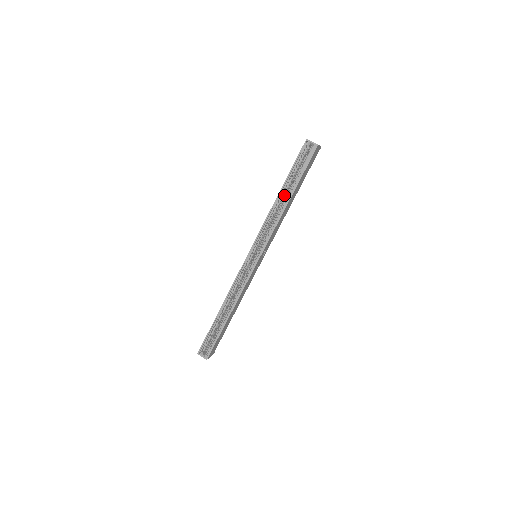
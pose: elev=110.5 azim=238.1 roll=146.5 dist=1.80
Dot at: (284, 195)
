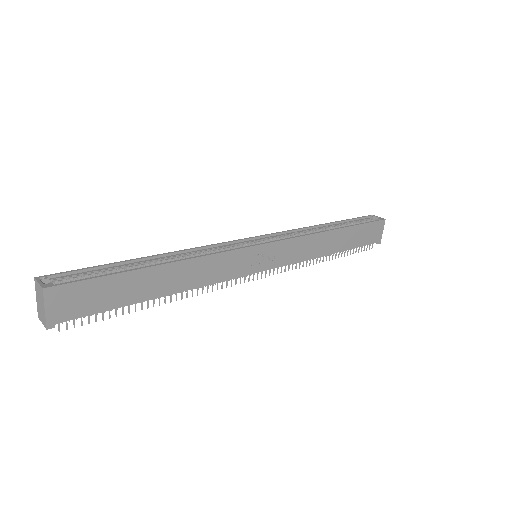
Dot at: occluded
